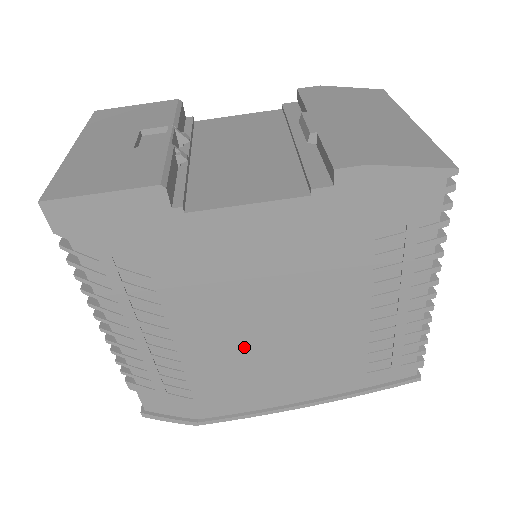
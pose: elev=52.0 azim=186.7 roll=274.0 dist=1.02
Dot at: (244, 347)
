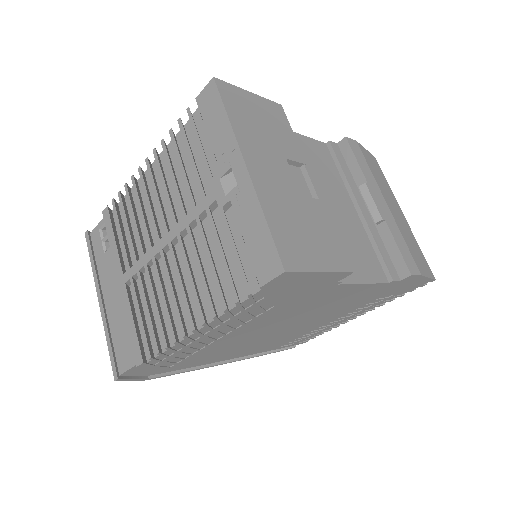
Dot at: (248, 340)
